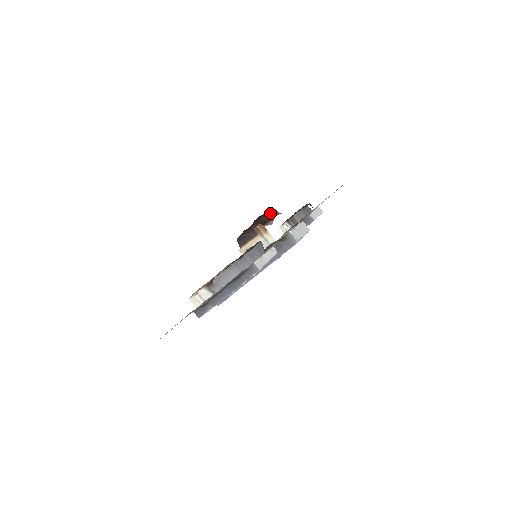
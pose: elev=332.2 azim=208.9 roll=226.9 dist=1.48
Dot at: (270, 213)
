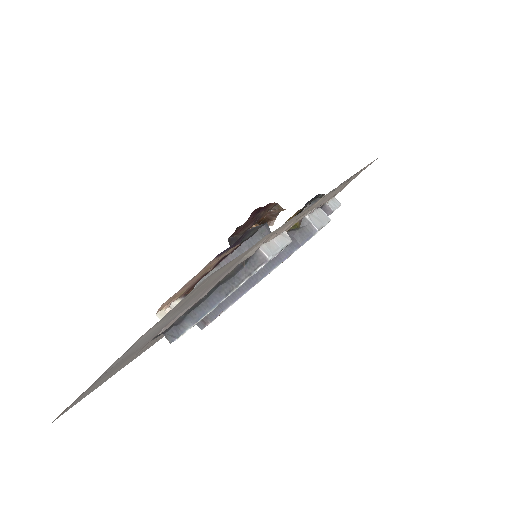
Dot at: (271, 209)
